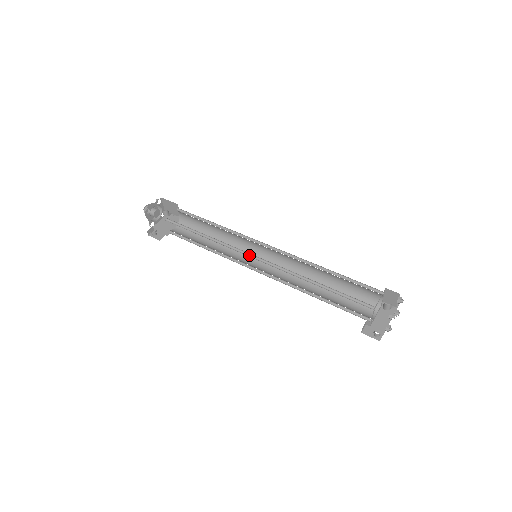
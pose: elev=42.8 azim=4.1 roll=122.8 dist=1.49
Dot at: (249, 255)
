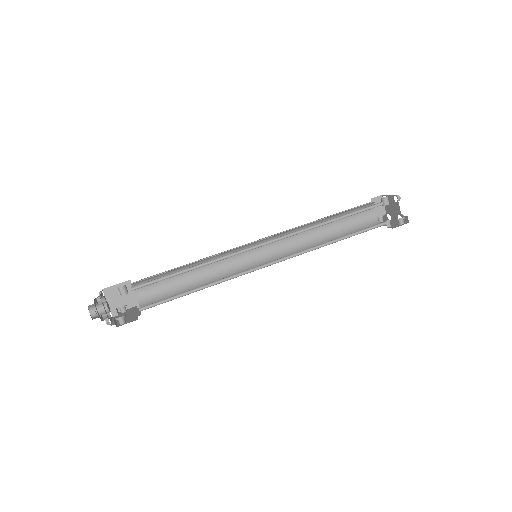
Dot at: (254, 248)
